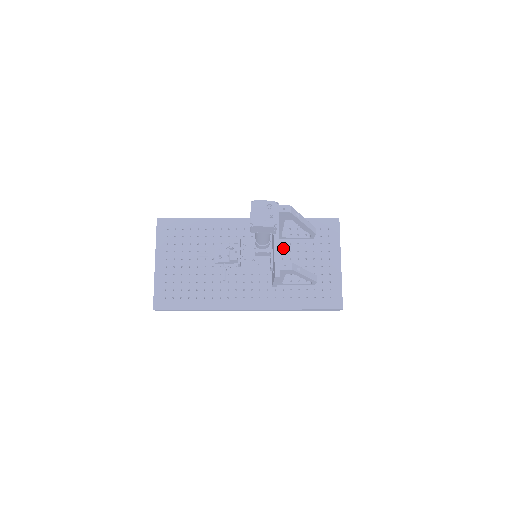
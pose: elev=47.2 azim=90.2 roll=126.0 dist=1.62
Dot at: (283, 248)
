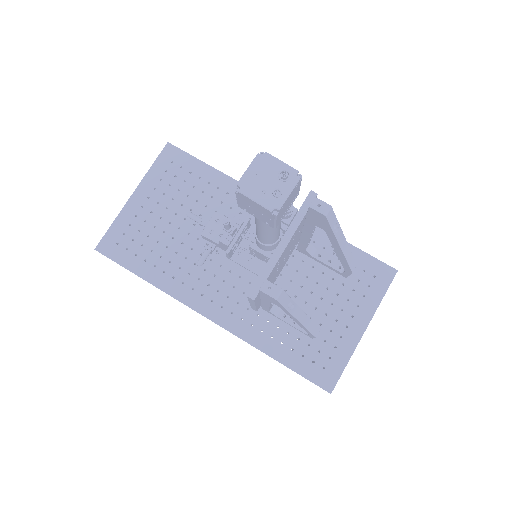
Dot at: (300, 267)
